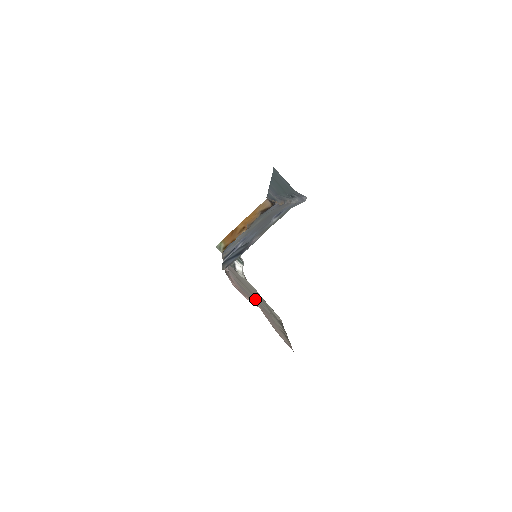
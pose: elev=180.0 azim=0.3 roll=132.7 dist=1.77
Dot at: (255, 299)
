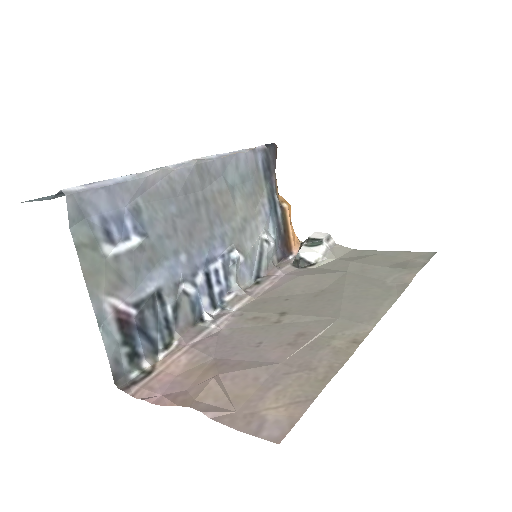
Dot at: (286, 324)
